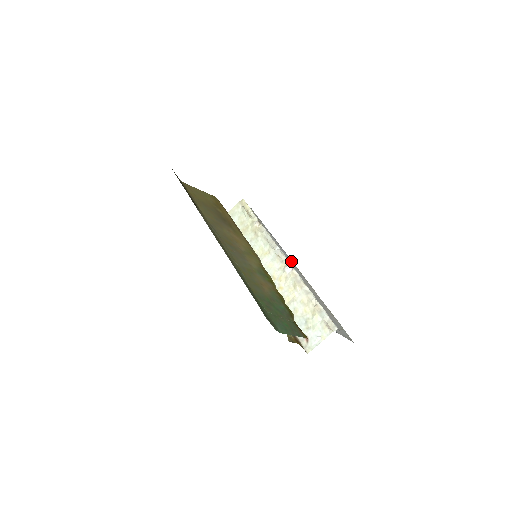
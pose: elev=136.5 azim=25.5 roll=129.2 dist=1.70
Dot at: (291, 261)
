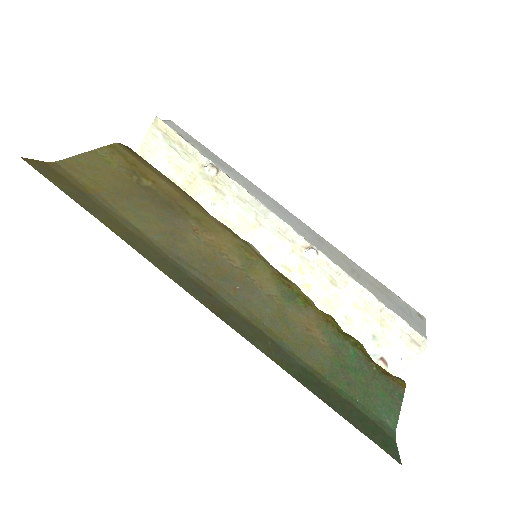
Dot at: (287, 212)
